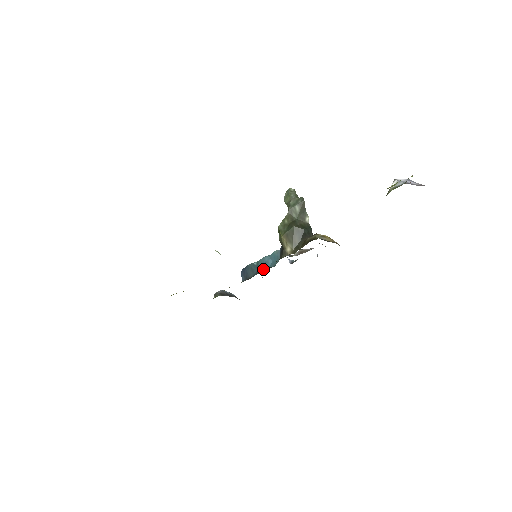
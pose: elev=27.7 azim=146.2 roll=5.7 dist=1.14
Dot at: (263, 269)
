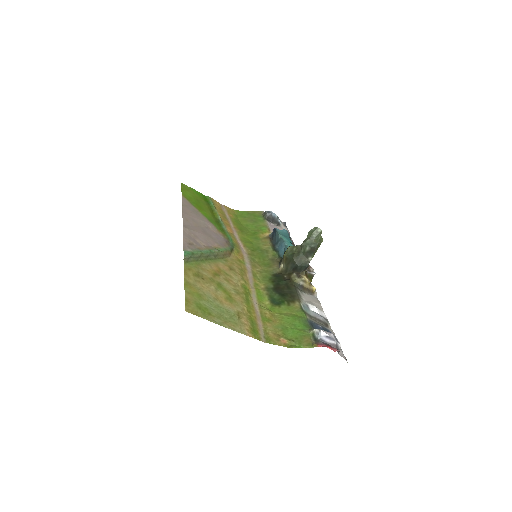
Dot at: (278, 247)
